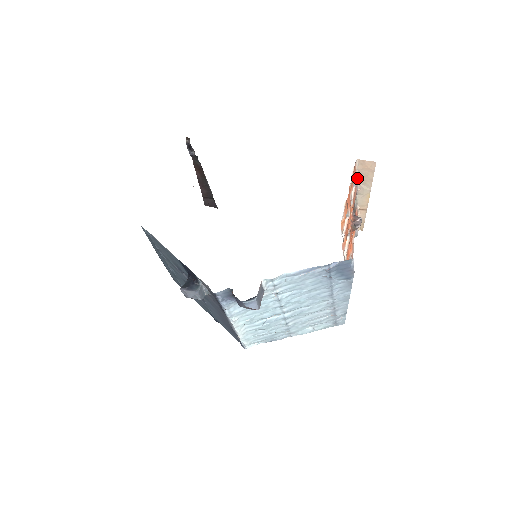
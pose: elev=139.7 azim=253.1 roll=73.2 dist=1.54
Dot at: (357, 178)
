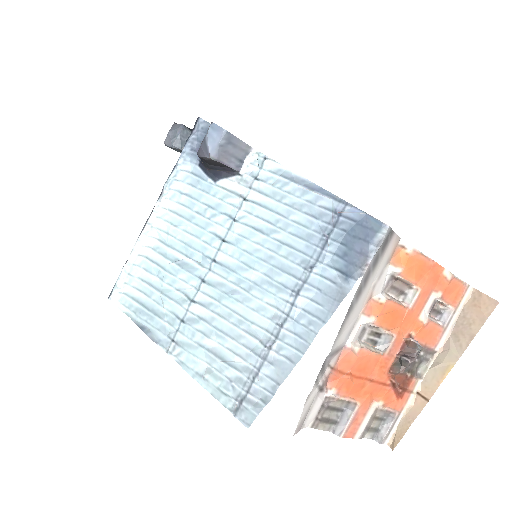
Dot at: (452, 324)
